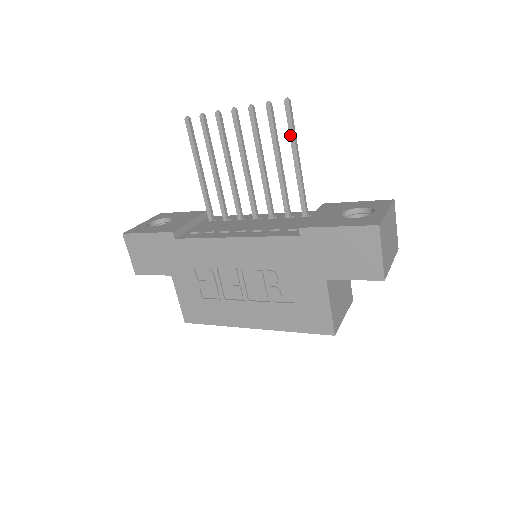
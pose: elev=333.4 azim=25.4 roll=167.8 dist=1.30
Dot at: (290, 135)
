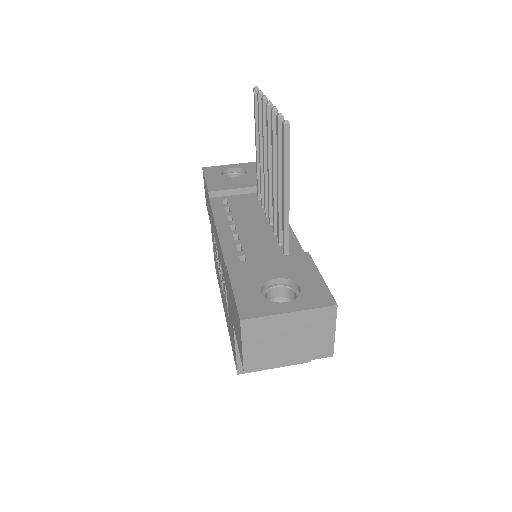
Dot at: (283, 163)
